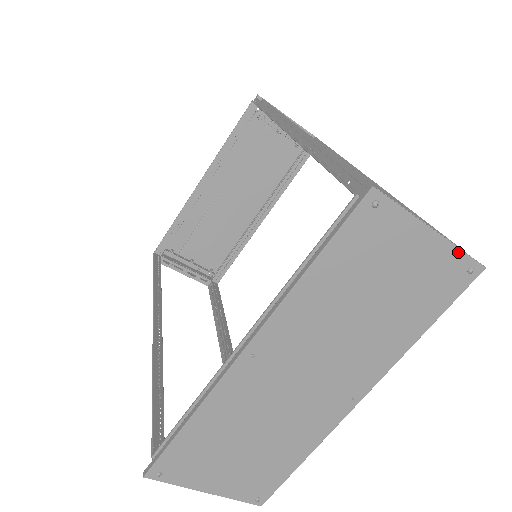
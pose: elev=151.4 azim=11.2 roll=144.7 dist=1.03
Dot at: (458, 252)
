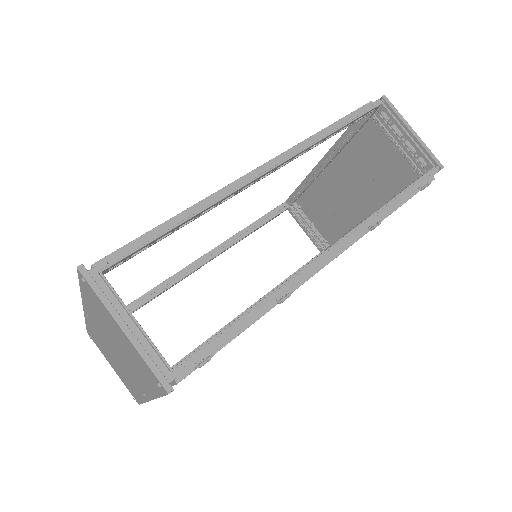
Dot at: (144, 361)
